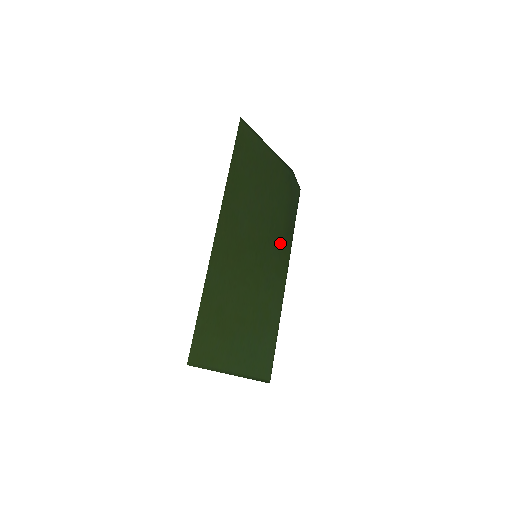
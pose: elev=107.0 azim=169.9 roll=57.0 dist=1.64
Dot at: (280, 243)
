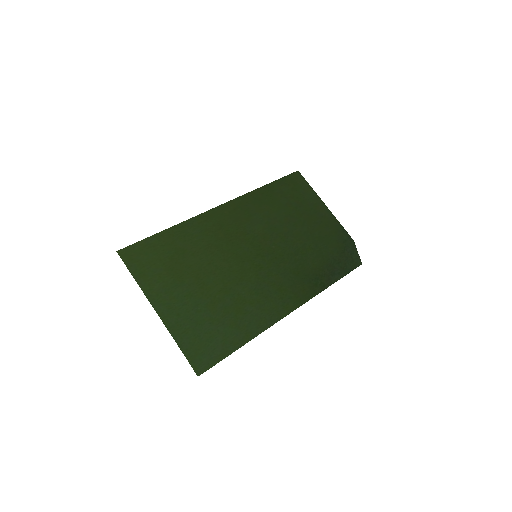
Dot at: (299, 275)
